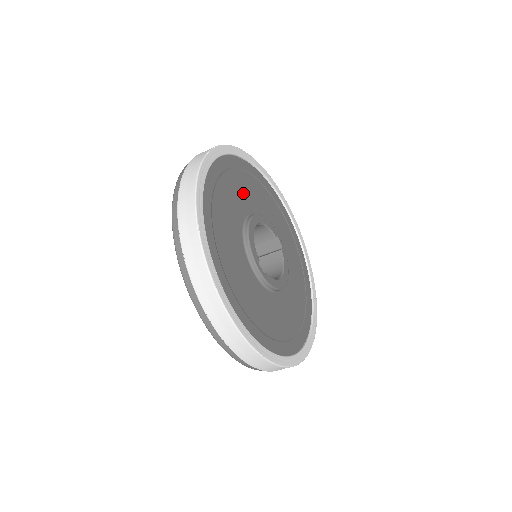
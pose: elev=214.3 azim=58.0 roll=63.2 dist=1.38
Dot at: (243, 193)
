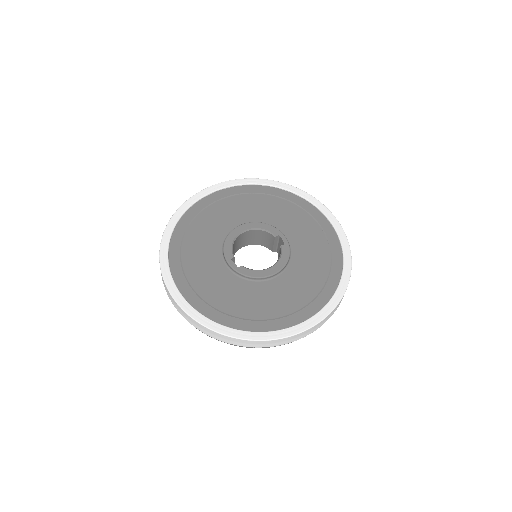
Dot at: (241, 210)
